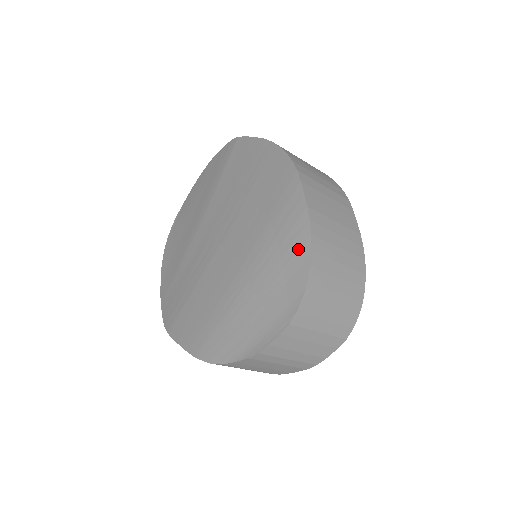
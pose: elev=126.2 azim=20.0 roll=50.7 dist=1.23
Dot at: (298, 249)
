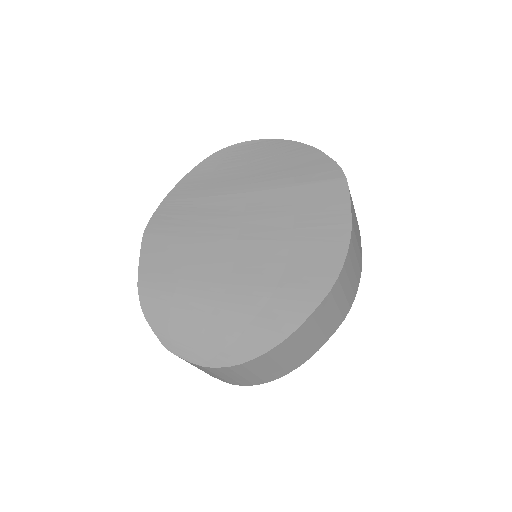
Dot at: (262, 338)
